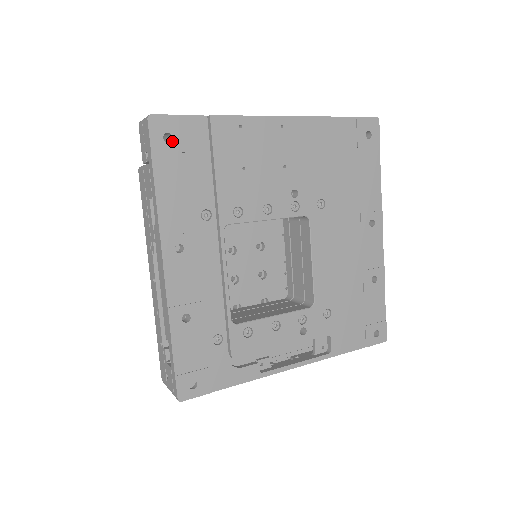
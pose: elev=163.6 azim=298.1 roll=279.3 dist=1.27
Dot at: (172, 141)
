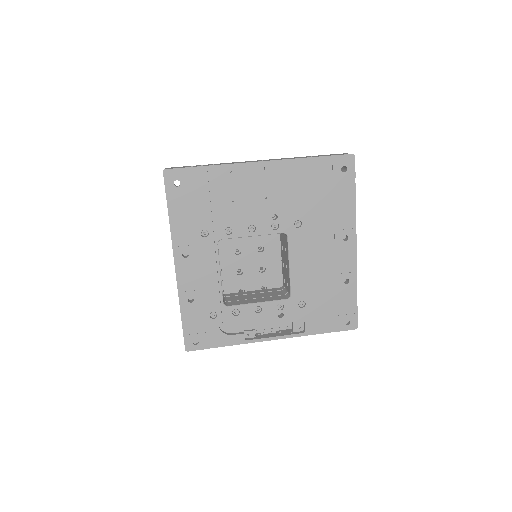
Dot at: (180, 185)
